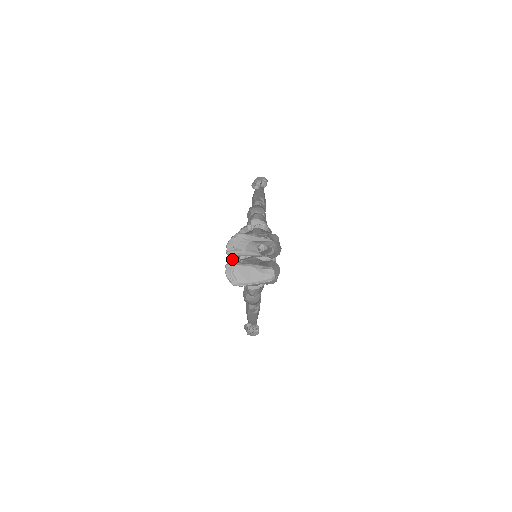
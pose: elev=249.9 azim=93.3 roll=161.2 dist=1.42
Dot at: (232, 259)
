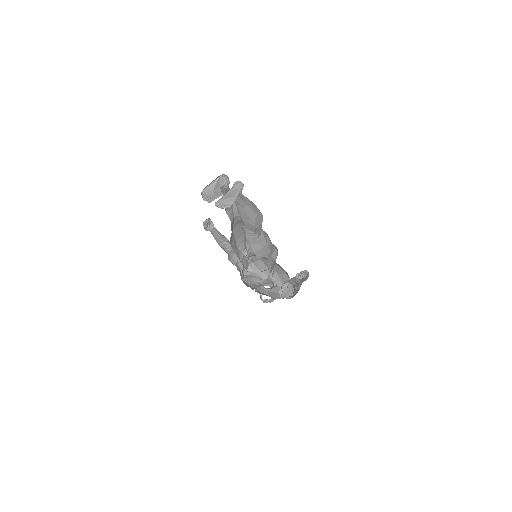
Dot at: occluded
